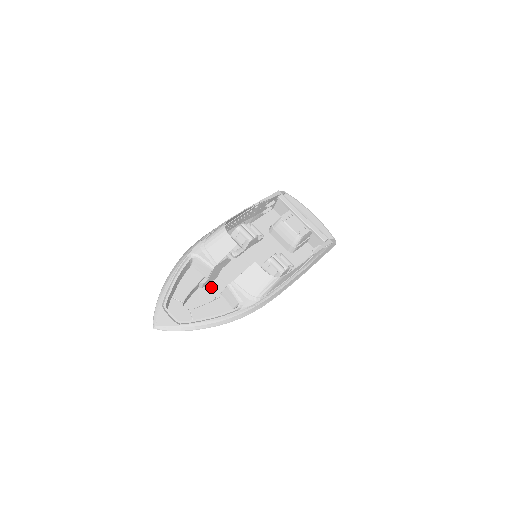
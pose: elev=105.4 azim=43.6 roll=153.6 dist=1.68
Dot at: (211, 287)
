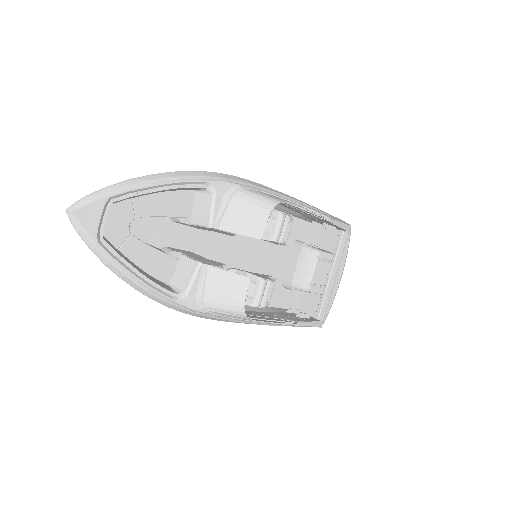
Dot at: (182, 231)
